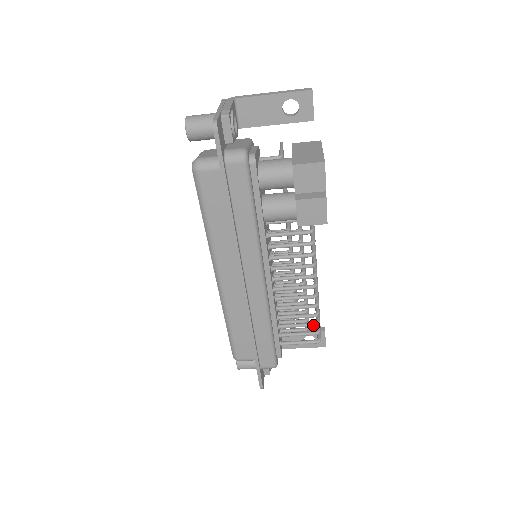
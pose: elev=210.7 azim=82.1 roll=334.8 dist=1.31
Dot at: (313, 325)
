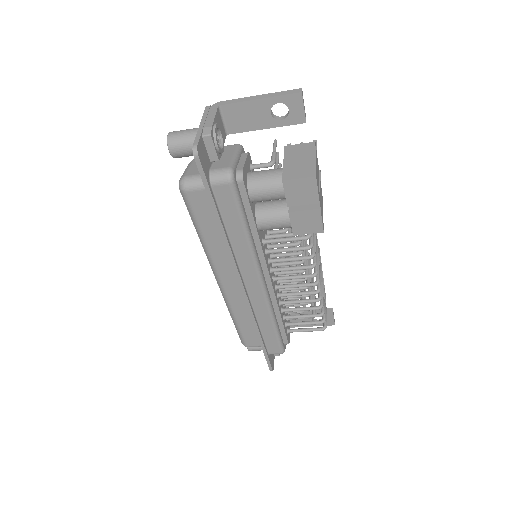
Dot at: (317, 316)
